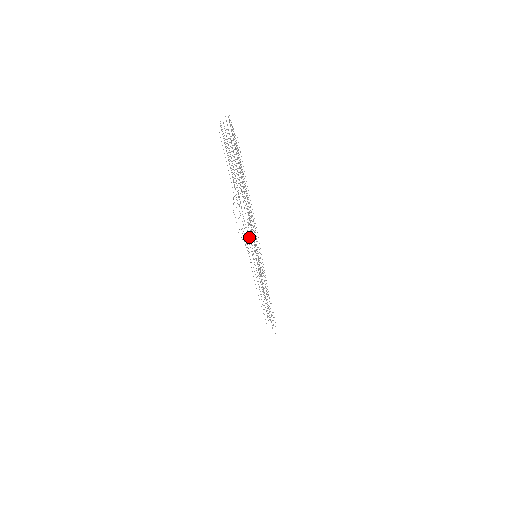
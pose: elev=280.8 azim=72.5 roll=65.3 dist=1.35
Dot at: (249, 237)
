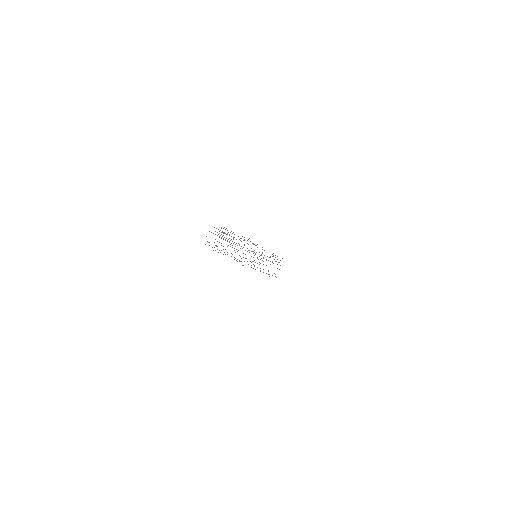
Dot at: occluded
